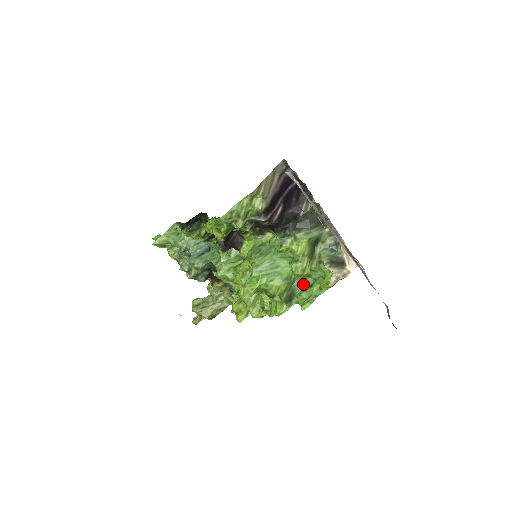
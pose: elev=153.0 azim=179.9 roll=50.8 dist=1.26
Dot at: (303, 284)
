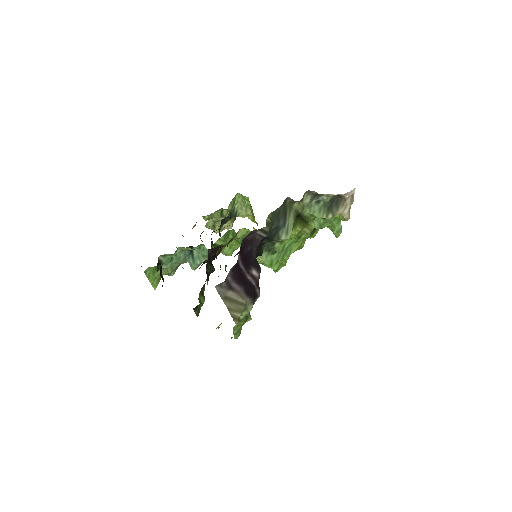
Dot at: (314, 220)
